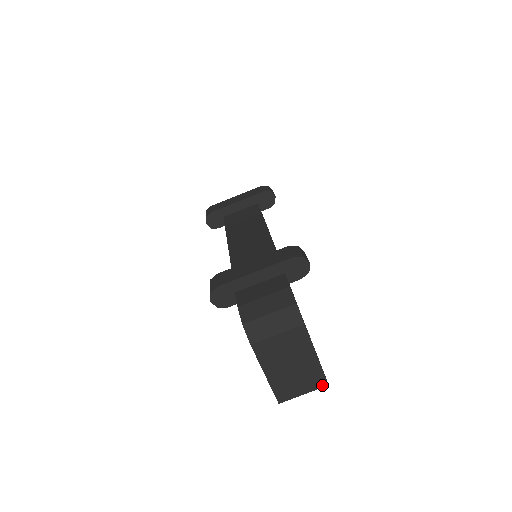
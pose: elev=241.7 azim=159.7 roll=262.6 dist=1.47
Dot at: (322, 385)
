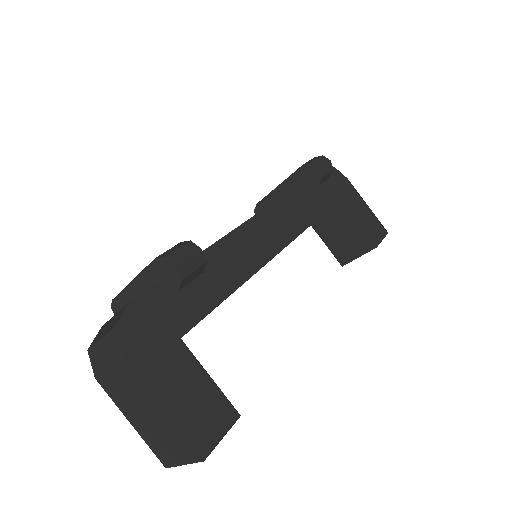
Dot at: (196, 458)
